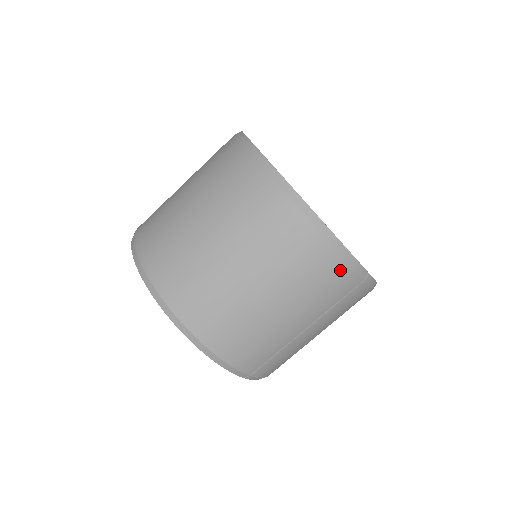
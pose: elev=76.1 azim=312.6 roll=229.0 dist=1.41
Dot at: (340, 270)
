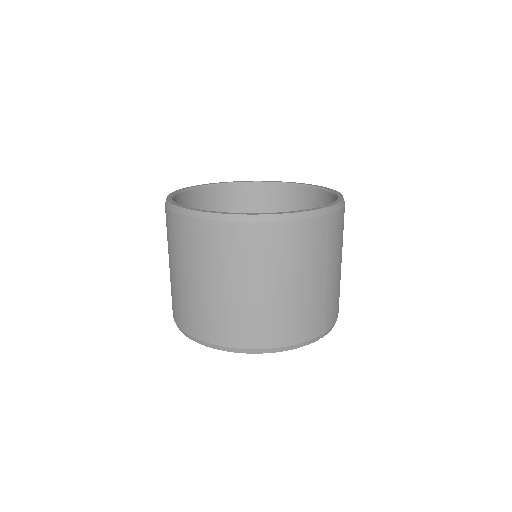
Dot at: (305, 228)
